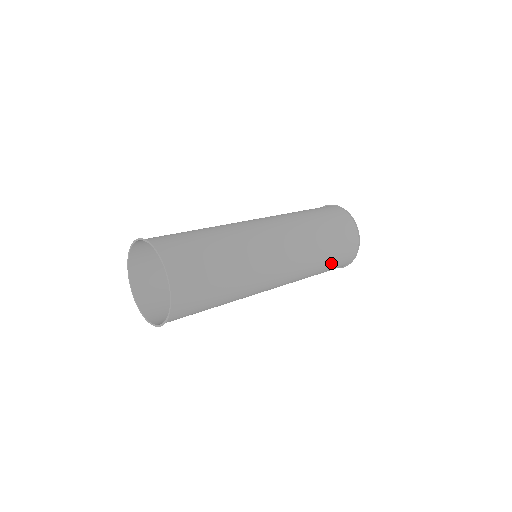
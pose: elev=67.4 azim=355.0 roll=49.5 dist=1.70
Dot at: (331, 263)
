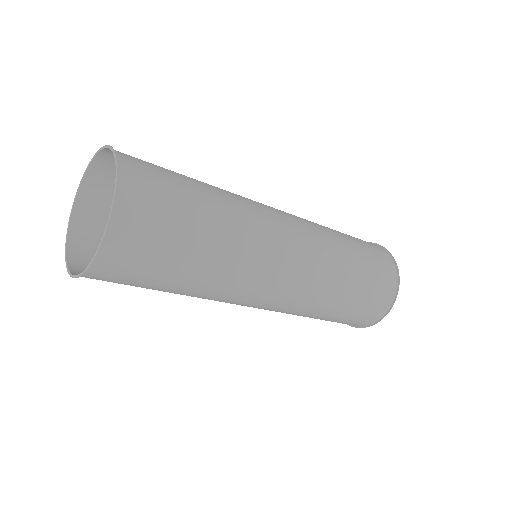
Dot at: occluded
